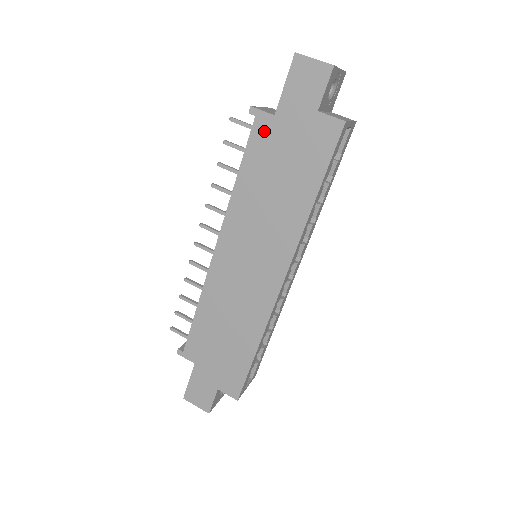
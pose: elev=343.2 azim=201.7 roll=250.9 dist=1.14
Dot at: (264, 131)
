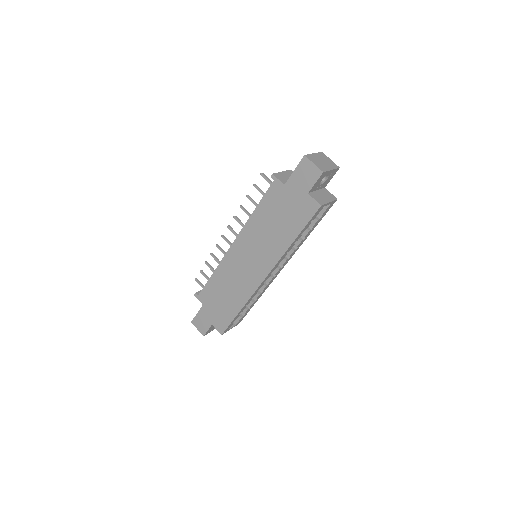
Dot at: (276, 191)
